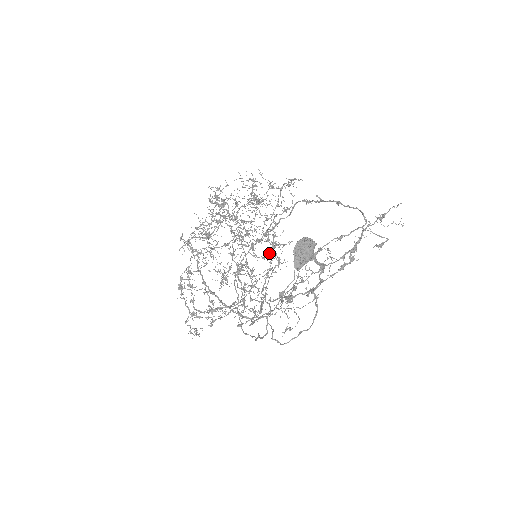
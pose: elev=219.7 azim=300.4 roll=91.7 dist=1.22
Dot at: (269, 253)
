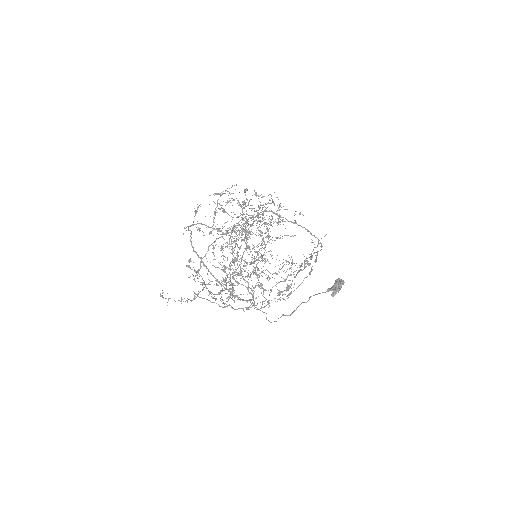
Dot at: occluded
